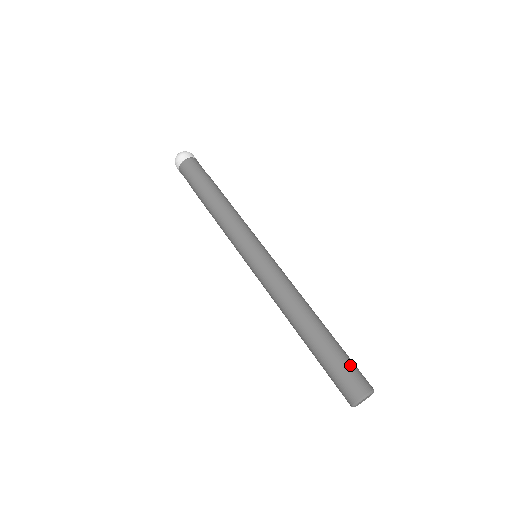
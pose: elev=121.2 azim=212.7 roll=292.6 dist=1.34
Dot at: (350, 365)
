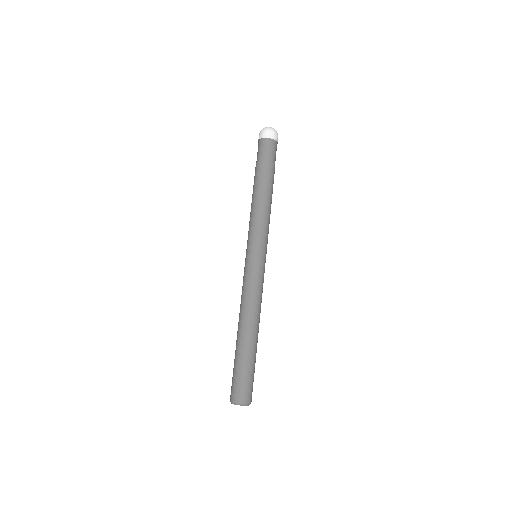
Dot at: (250, 380)
